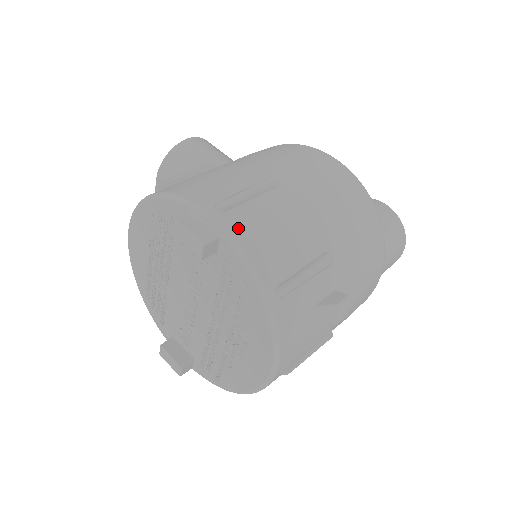
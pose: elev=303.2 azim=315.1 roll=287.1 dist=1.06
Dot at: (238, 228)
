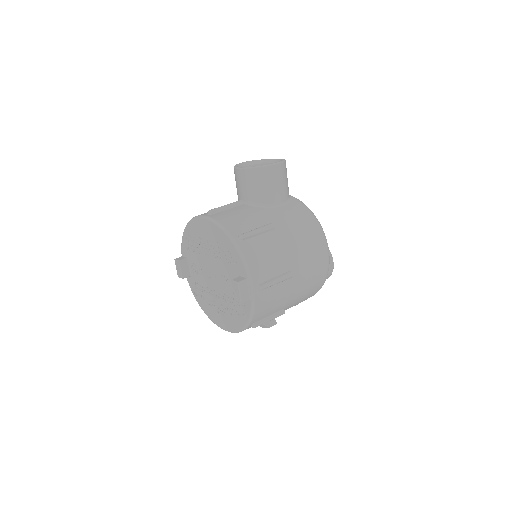
Dot at: (260, 300)
